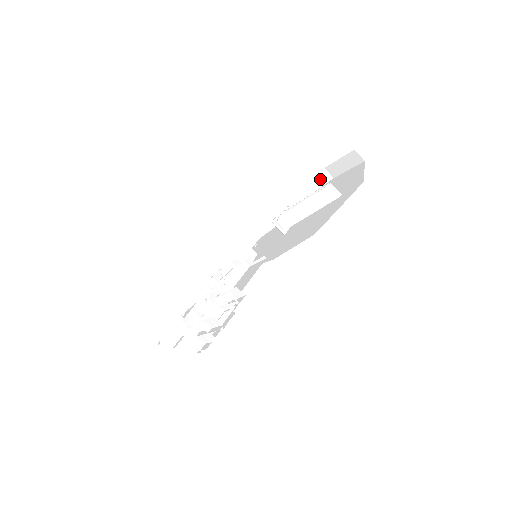
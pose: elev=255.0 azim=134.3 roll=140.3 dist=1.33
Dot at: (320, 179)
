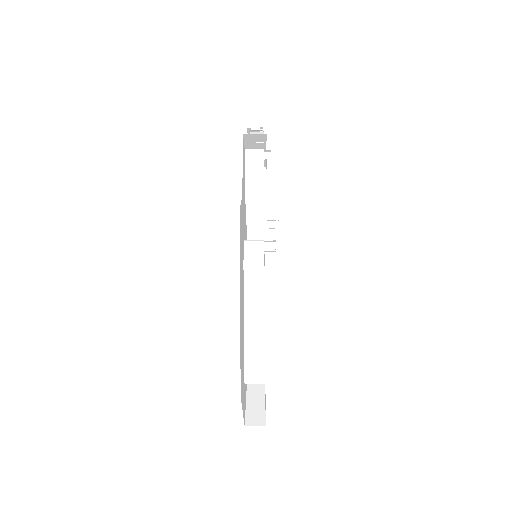
Dot at: occluded
